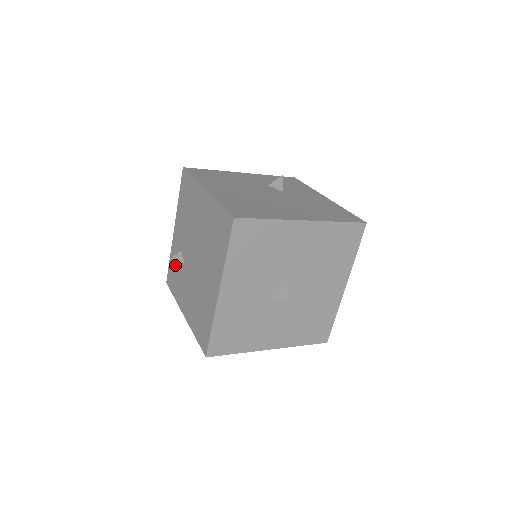
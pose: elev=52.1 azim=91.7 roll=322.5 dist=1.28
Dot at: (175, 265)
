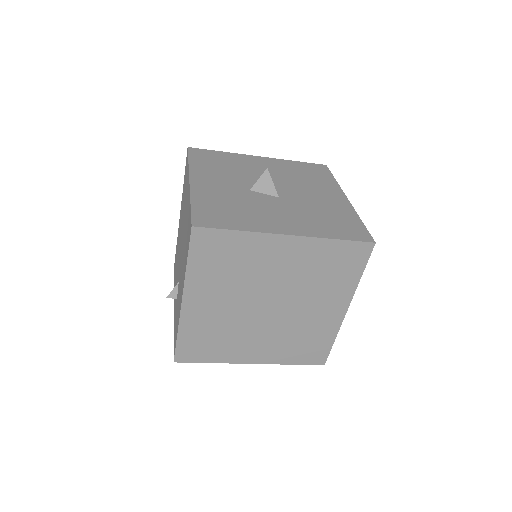
Dot at: (175, 316)
